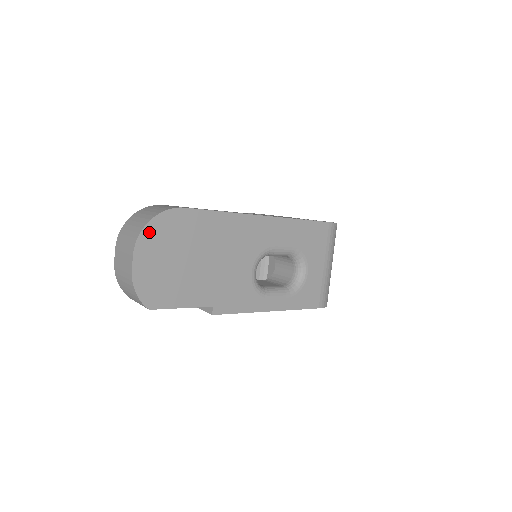
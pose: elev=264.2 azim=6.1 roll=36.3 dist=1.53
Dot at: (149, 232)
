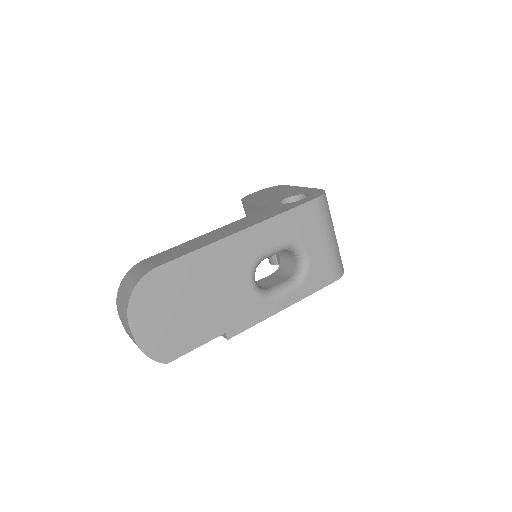
Dot at: (135, 304)
